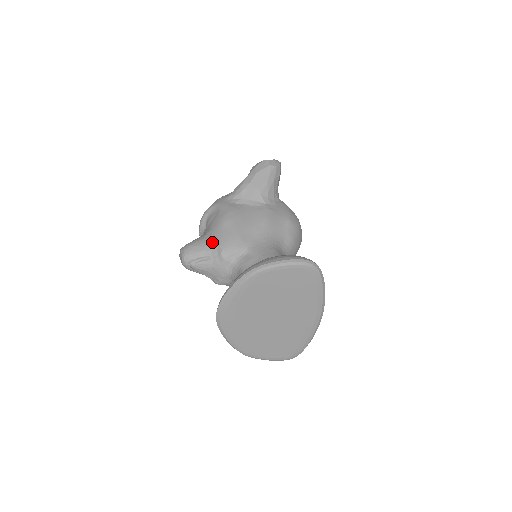
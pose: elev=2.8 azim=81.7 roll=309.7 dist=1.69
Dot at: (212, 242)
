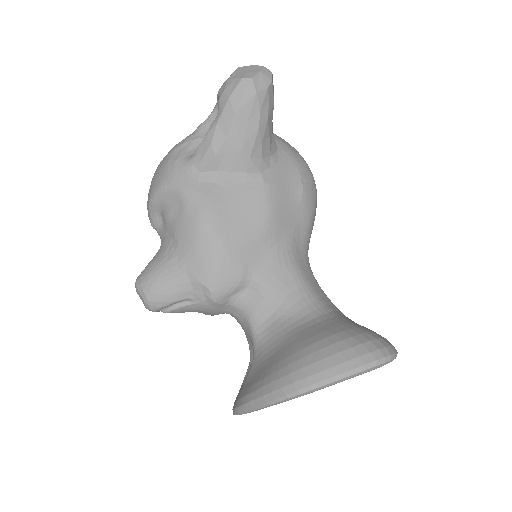
Dot at: (189, 276)
